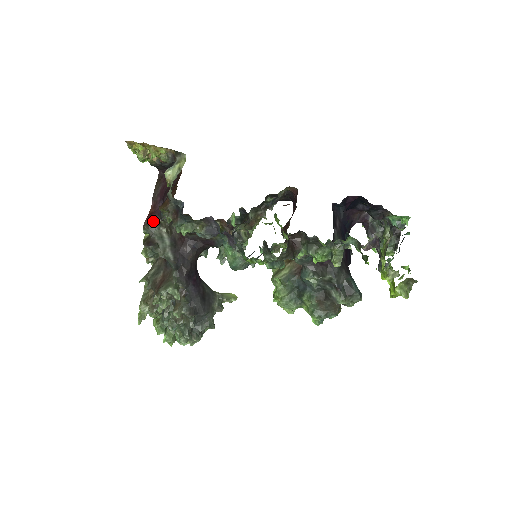
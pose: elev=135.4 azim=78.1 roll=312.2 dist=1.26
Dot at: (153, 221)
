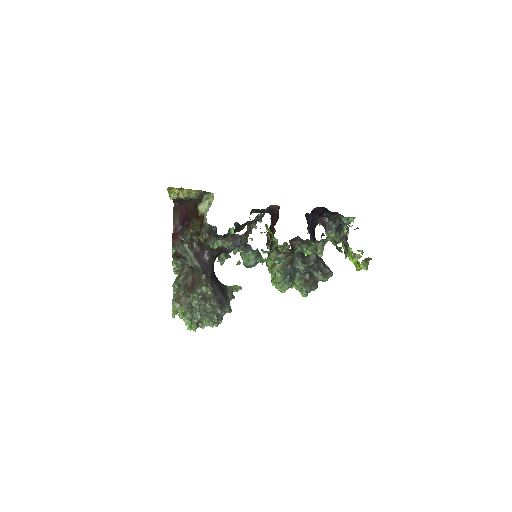
Dot at: (178, 240)
